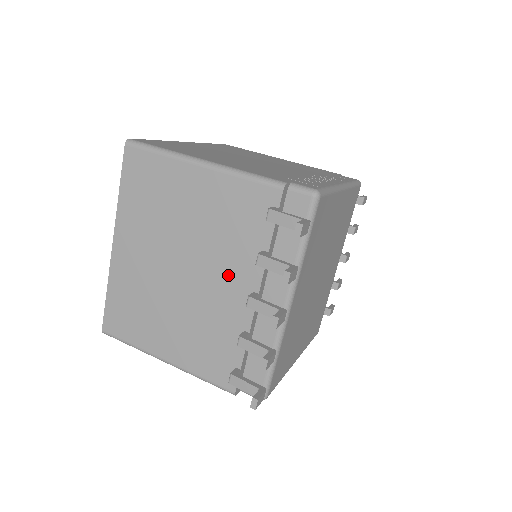
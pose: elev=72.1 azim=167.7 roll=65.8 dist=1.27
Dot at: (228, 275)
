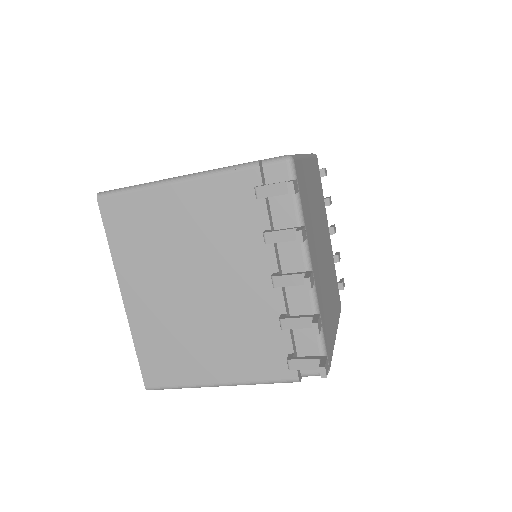
Dot at: (243, 270)
